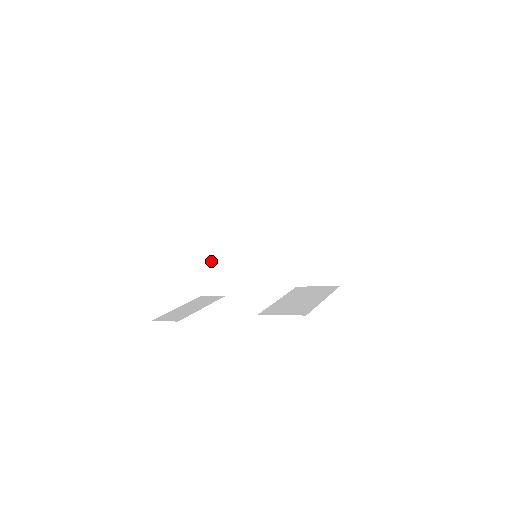
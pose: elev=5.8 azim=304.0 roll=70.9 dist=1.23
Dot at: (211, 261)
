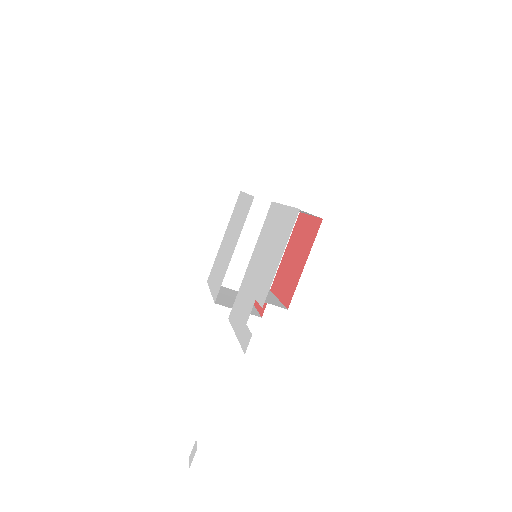
Dot at: occluded
